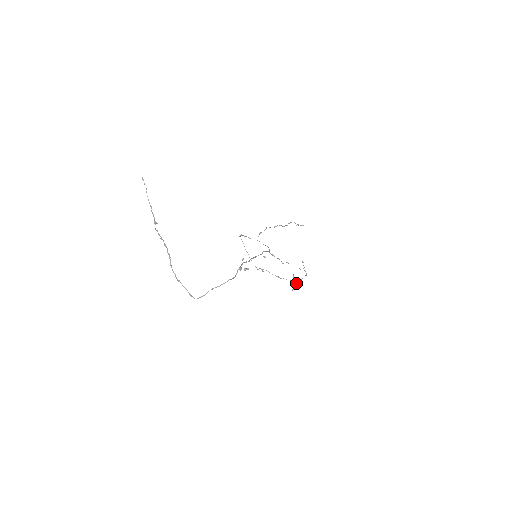
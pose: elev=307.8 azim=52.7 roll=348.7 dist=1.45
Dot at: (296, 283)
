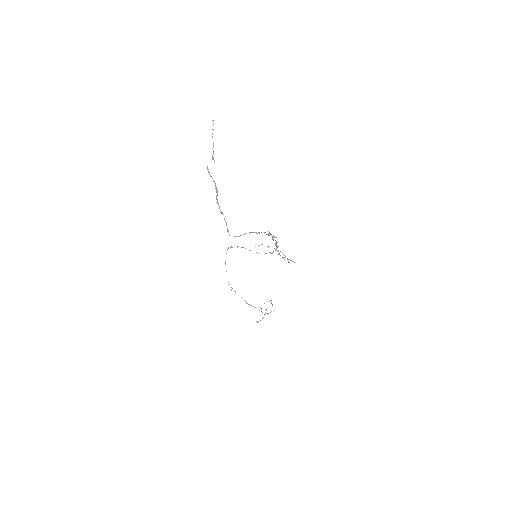
Dot at: occluded
